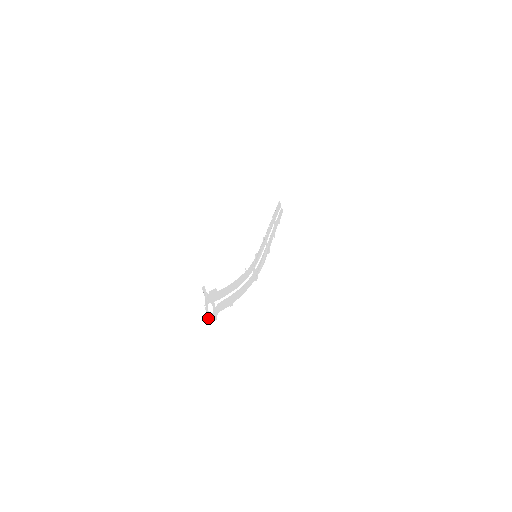
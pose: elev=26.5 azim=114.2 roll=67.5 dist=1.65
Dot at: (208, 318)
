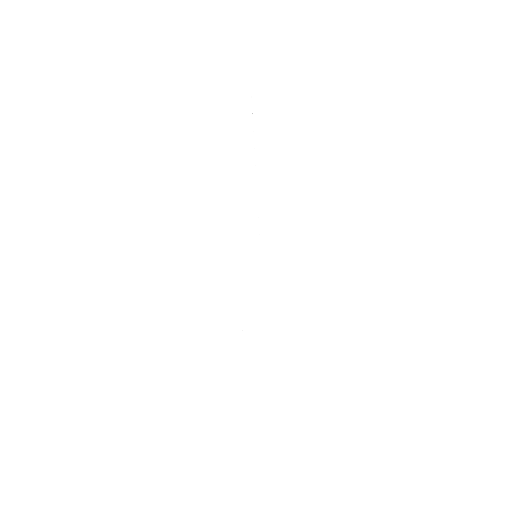
Dot at: occluded
